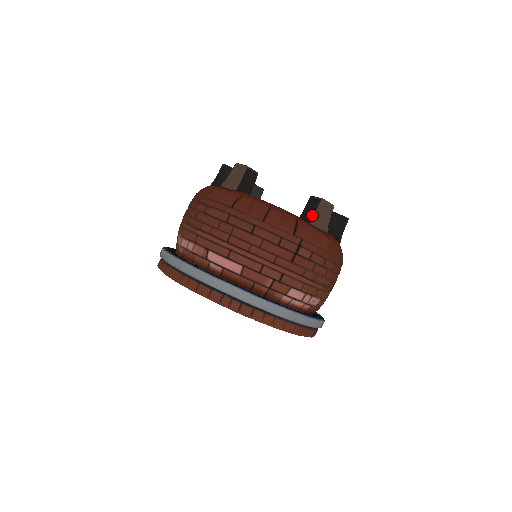
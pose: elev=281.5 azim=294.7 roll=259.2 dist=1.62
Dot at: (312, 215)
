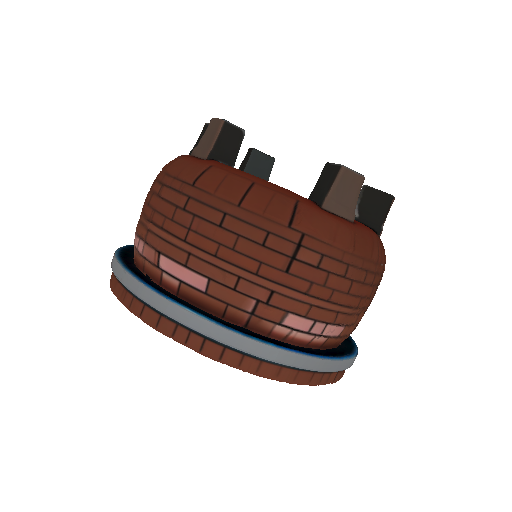
Dot at: (325, 193)
